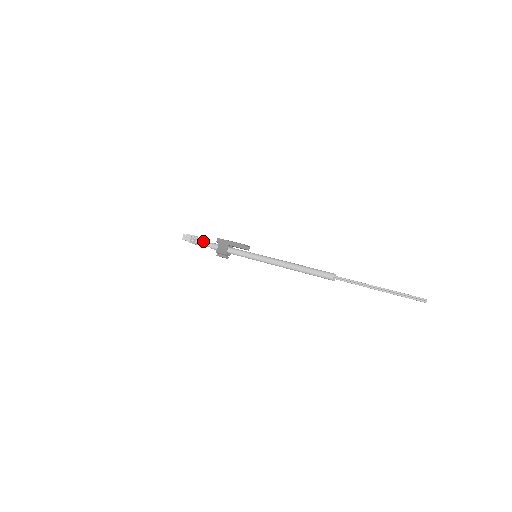
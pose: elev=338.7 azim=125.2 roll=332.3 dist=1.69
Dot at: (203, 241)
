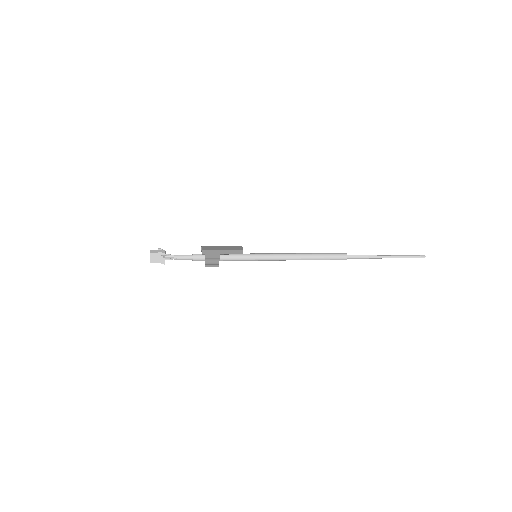
Dot at: (179, 256)
